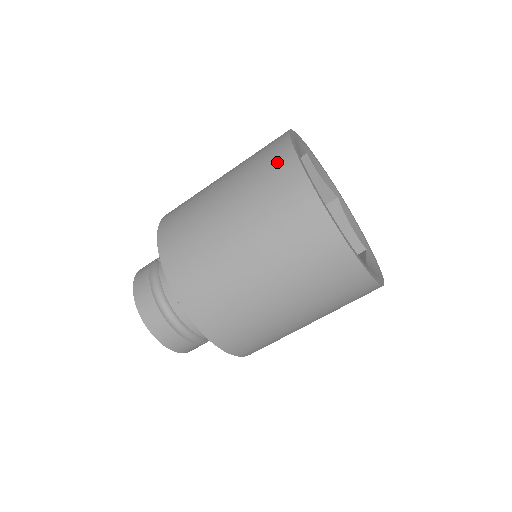
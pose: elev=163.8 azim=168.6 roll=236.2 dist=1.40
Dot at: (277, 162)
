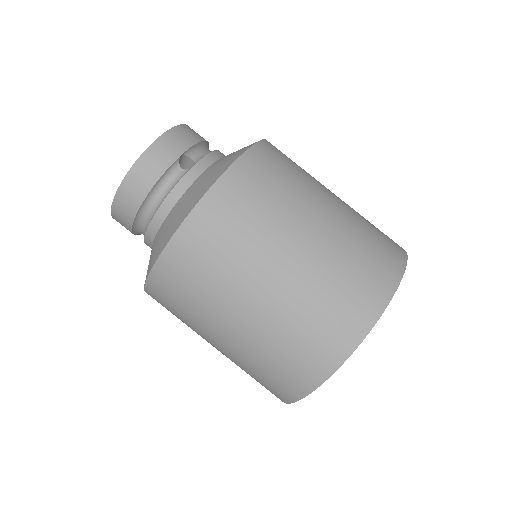
Dot at: (330, 342)
